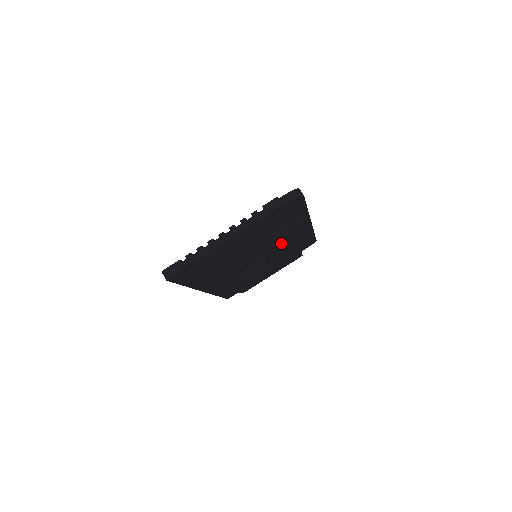
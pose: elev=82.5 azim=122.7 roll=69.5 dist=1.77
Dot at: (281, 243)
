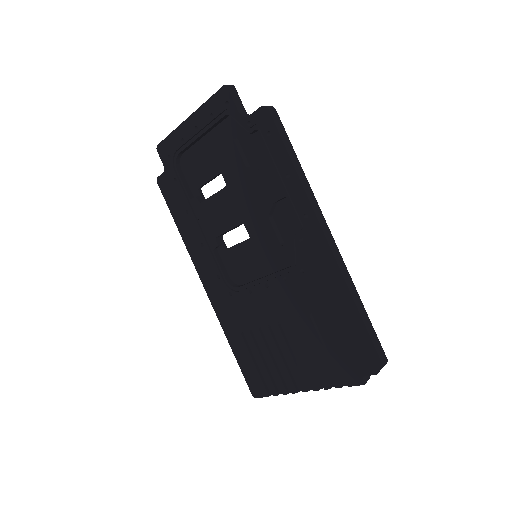
Dot at: (287, 245)
